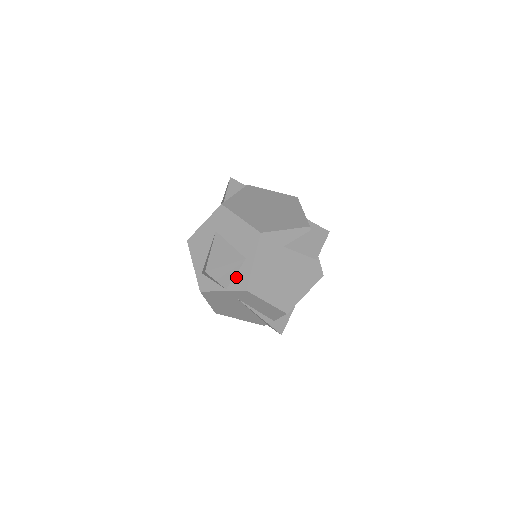
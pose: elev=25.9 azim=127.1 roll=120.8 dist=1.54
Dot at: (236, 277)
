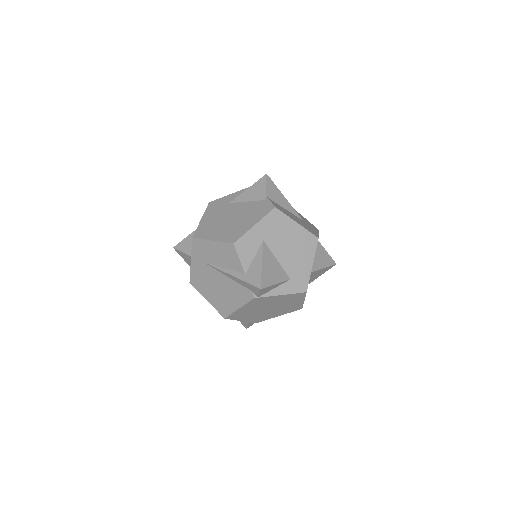
Dot at: occluded
